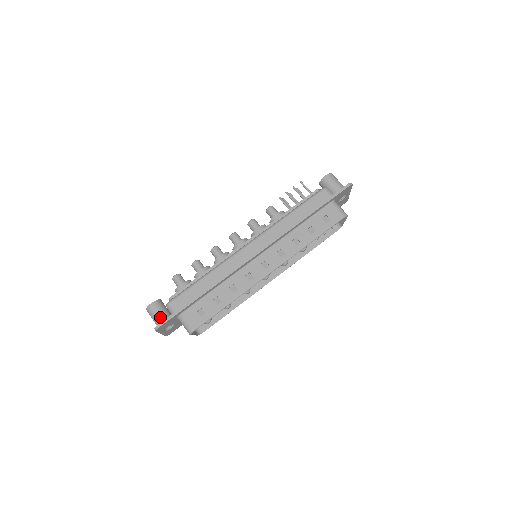
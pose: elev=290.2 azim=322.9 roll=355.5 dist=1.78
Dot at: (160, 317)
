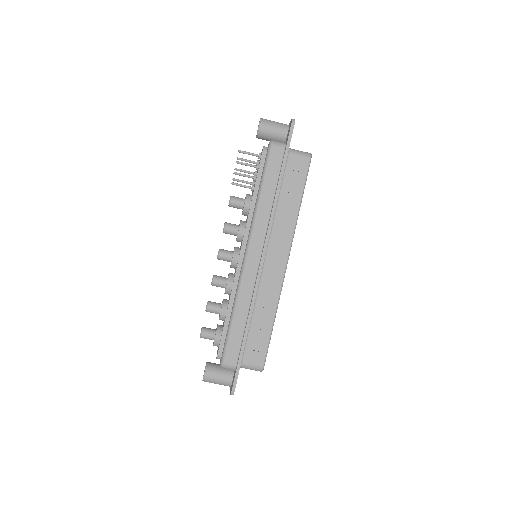
Dot at: (223, 379)
